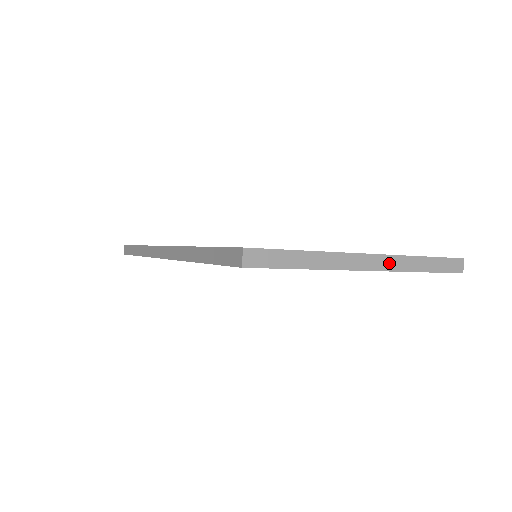
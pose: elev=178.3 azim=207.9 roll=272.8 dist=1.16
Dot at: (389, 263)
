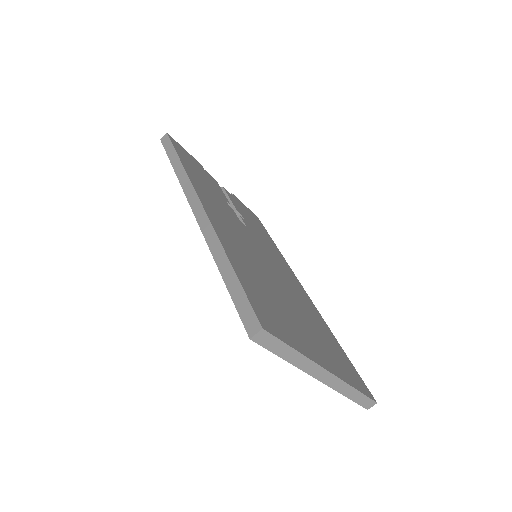
Dot at: (335, 383)
